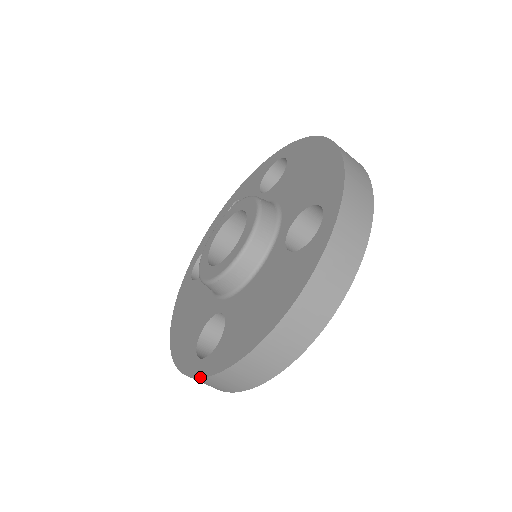
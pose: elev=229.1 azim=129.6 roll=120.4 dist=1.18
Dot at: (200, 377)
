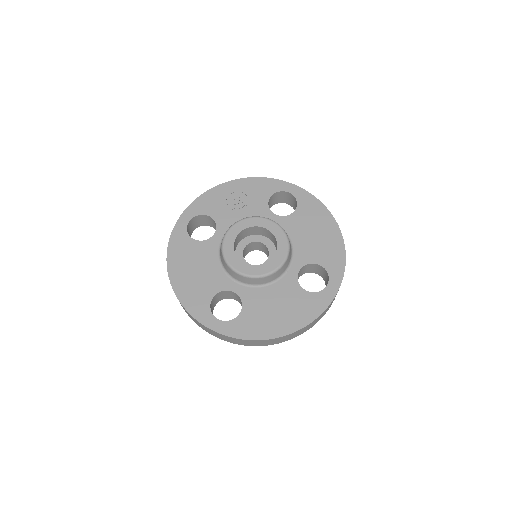
Dot at: (220, 333)
